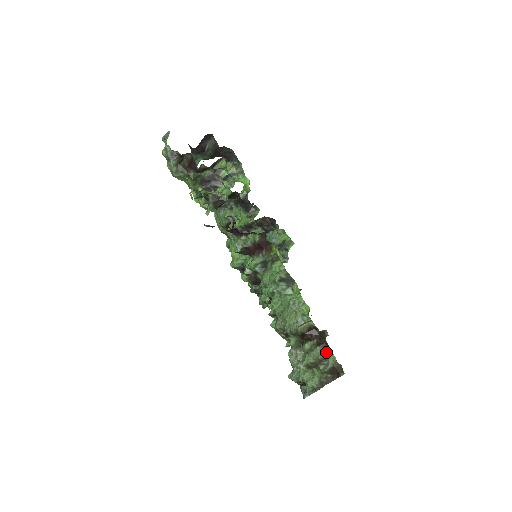
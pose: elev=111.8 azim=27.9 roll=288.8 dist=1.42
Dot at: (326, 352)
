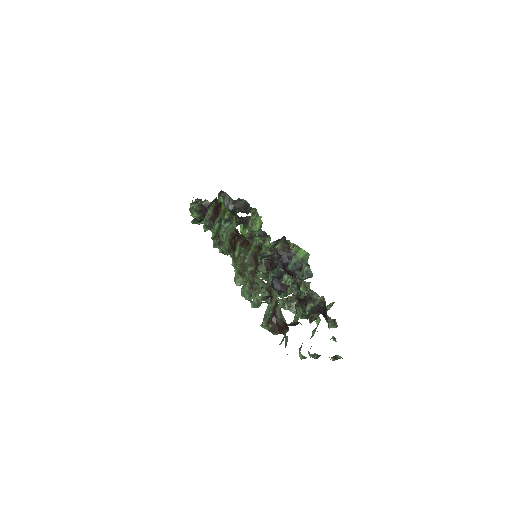
Dot at: (248, 248)
